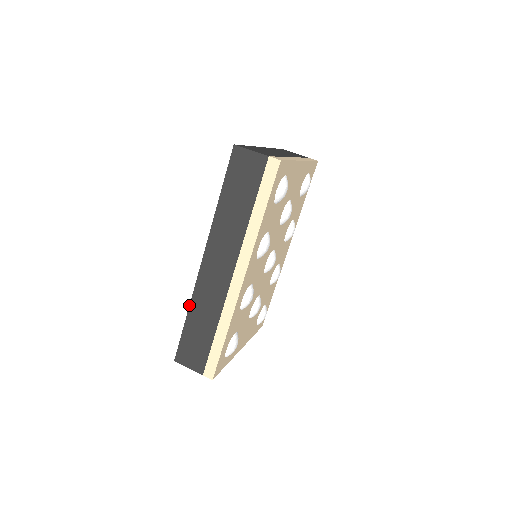
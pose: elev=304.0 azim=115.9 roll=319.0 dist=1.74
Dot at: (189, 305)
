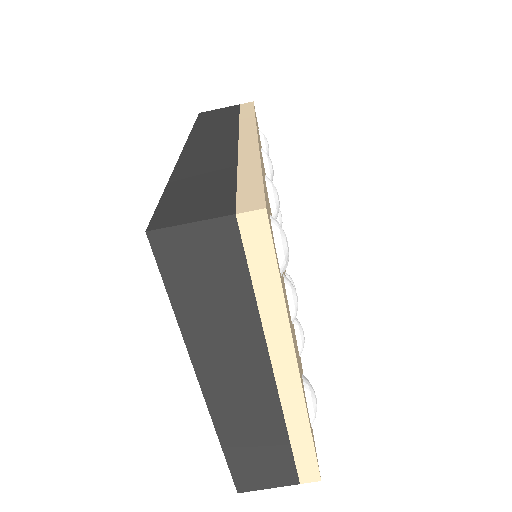
Dot at: occluded
